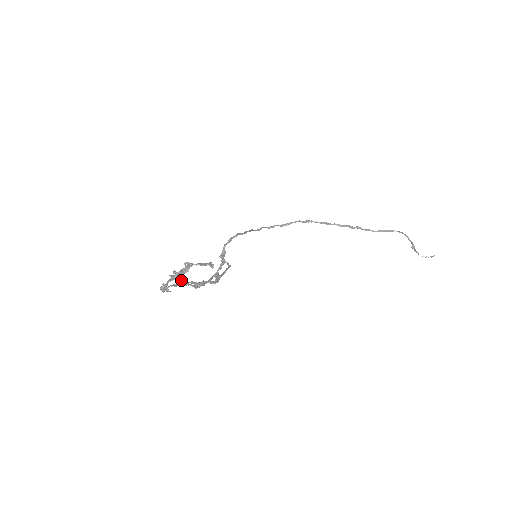
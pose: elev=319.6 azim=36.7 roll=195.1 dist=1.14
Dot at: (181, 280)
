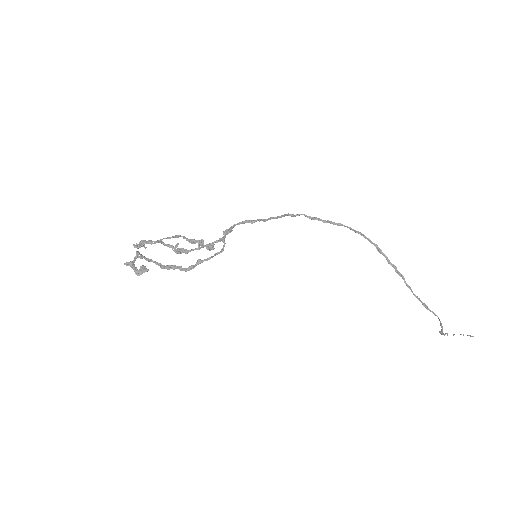
Dot at: (147, 260)
